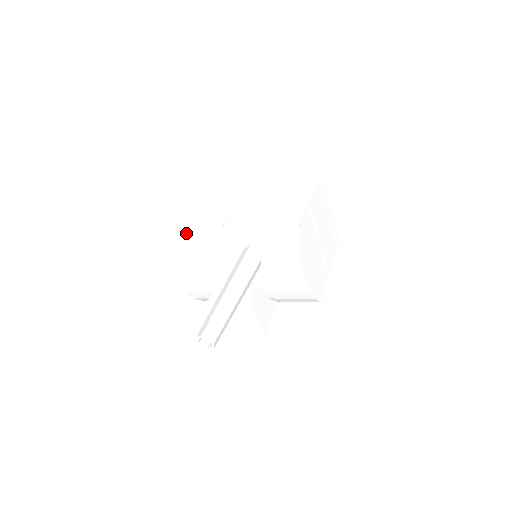
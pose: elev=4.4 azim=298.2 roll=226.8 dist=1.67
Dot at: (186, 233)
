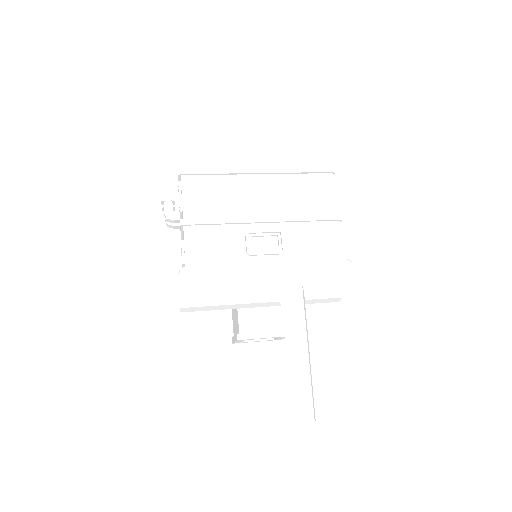
Dot at: (202, 271)
